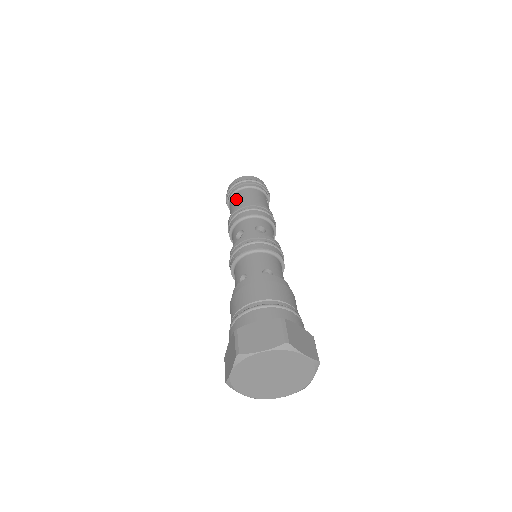
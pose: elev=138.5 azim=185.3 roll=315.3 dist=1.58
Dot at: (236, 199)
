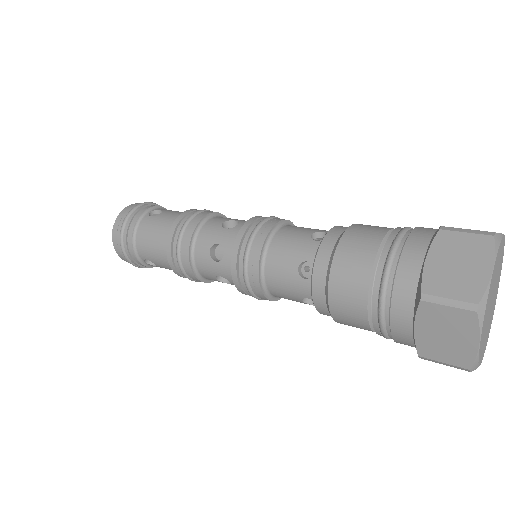
Dot at: (163, 212)
